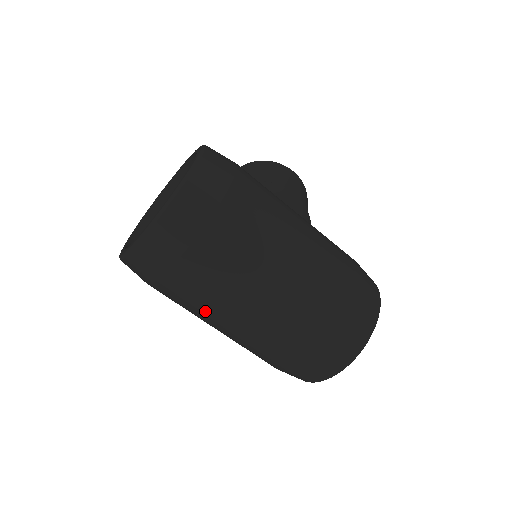
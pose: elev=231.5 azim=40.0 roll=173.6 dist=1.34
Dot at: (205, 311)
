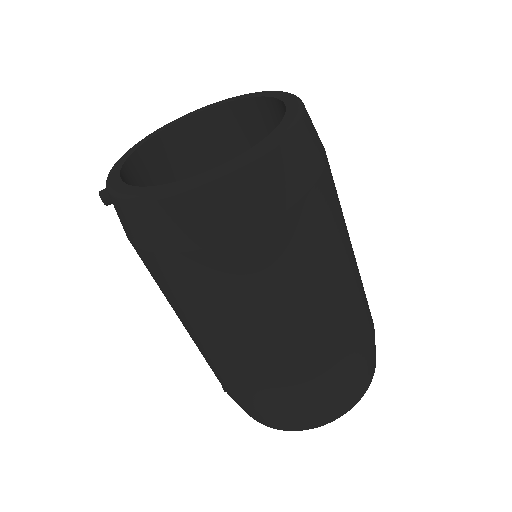
Dot at: (226, 315)
